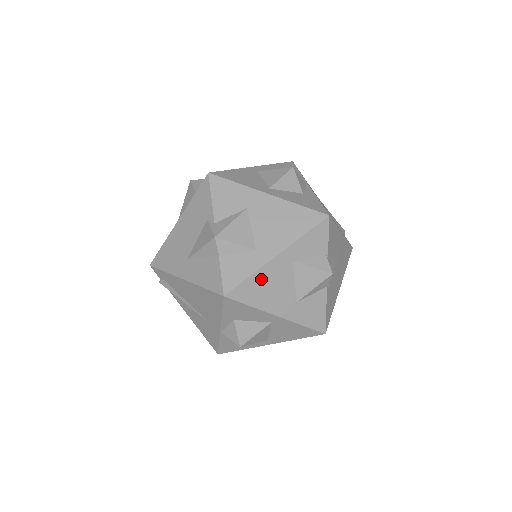
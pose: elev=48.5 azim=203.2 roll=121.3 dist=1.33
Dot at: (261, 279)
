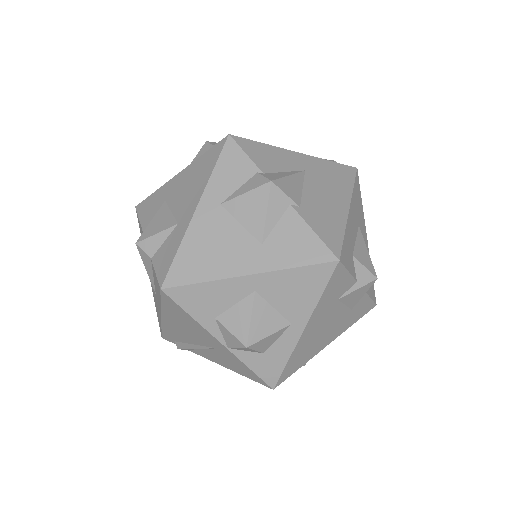
Dot at: (194, 246)
